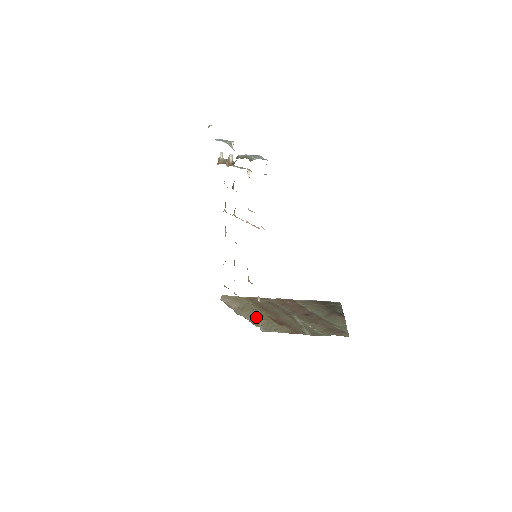
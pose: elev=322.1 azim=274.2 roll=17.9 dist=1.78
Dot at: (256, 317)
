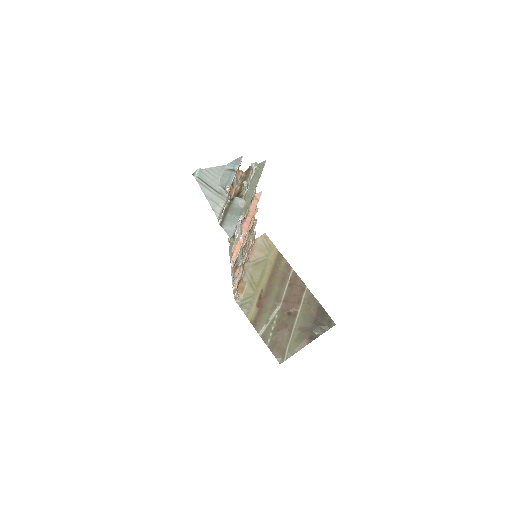
Dot at: (252, 282)
